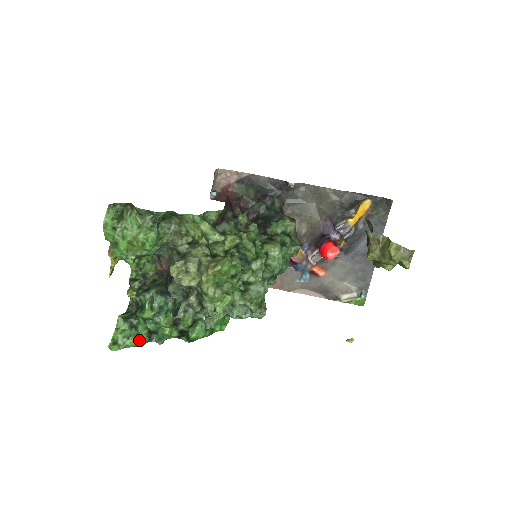
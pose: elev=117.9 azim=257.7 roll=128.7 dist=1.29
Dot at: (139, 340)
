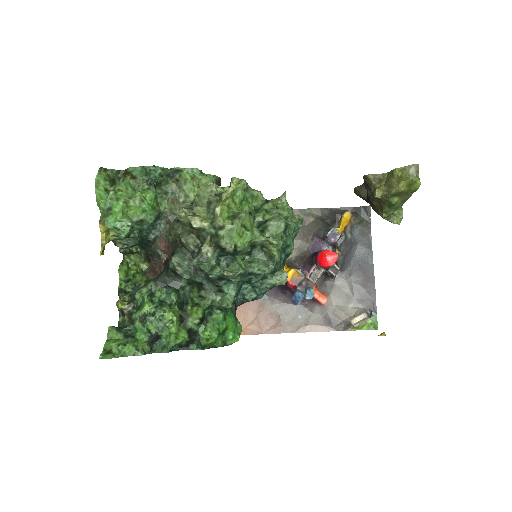
Dot at: (139, 347)
